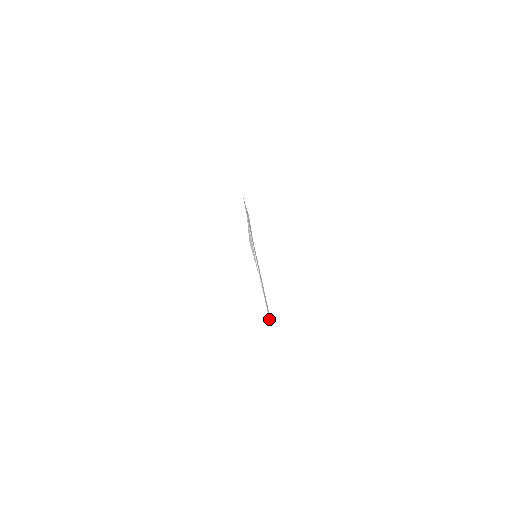
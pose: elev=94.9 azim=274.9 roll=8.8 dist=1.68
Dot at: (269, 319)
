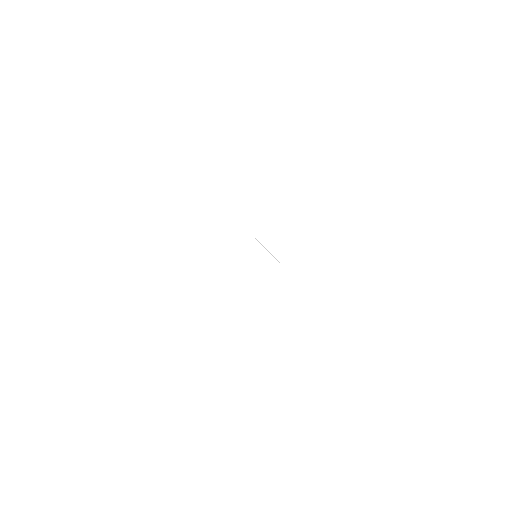
Dot at: occluded
